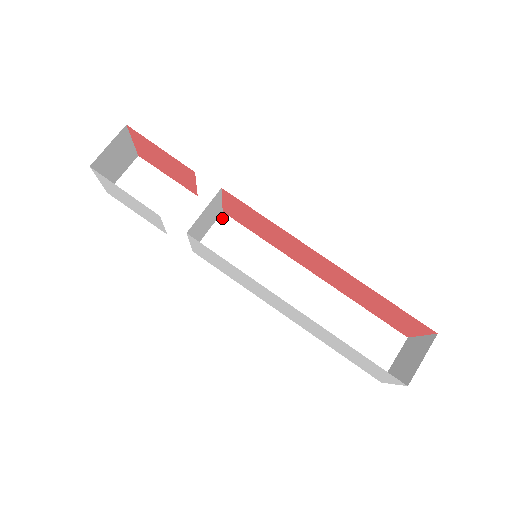
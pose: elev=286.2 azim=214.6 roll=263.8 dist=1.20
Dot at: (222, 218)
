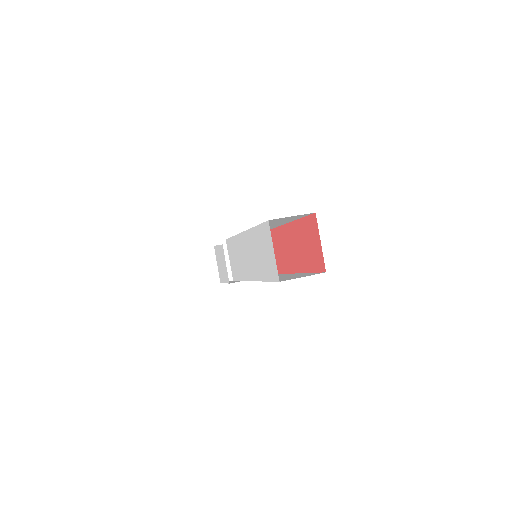
Dot at: occluded
